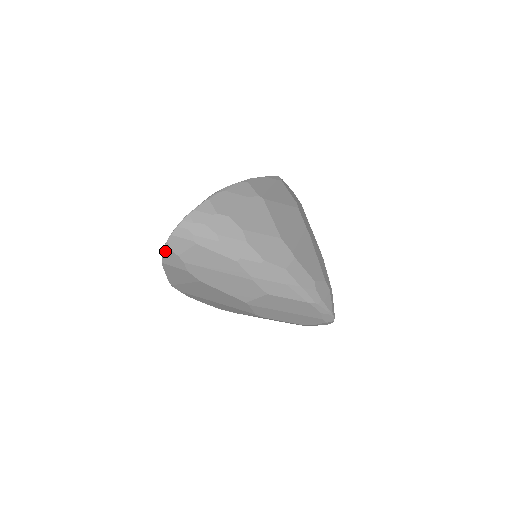
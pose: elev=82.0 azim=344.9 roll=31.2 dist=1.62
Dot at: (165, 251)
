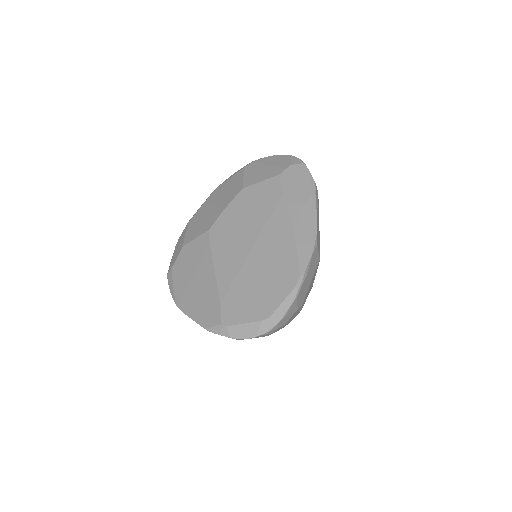
Dot at: (229, 337)
